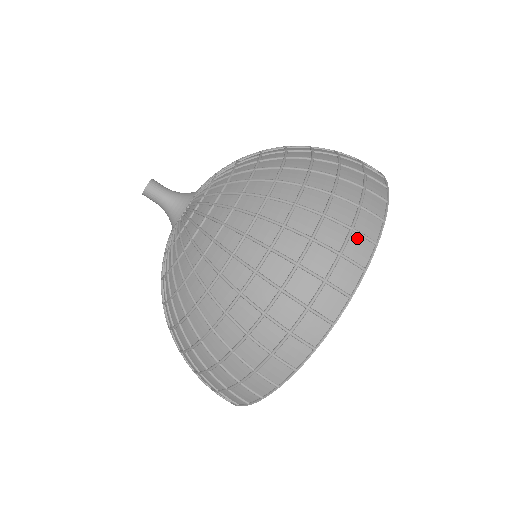
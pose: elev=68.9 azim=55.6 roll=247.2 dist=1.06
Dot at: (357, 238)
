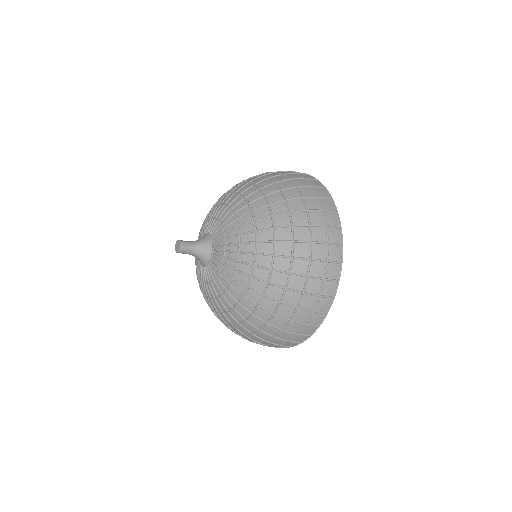
Dot at: (323, 300)
